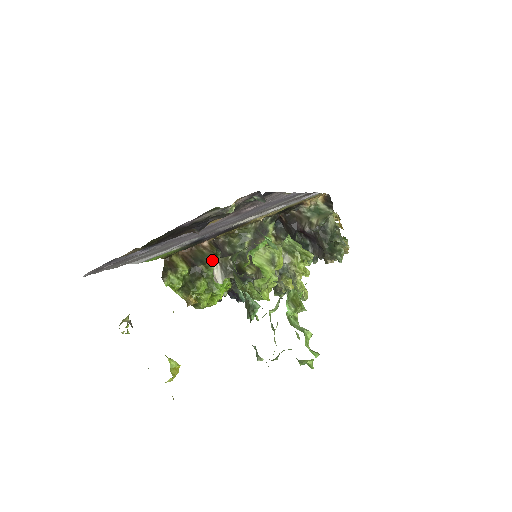
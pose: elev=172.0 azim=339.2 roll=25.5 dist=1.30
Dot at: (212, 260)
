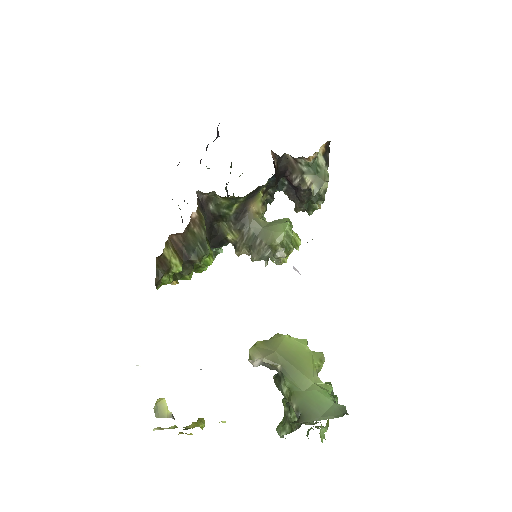
Dot at: (204, 245)
